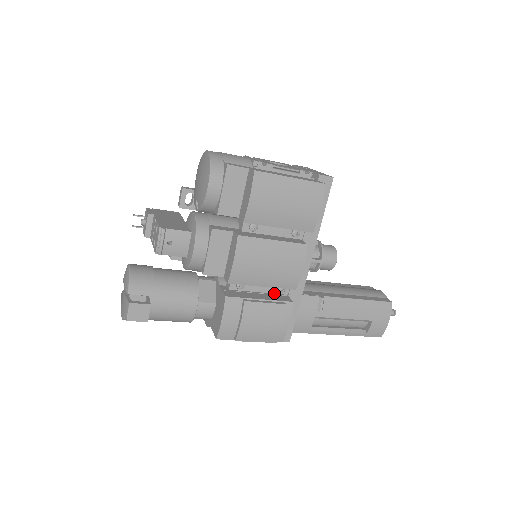
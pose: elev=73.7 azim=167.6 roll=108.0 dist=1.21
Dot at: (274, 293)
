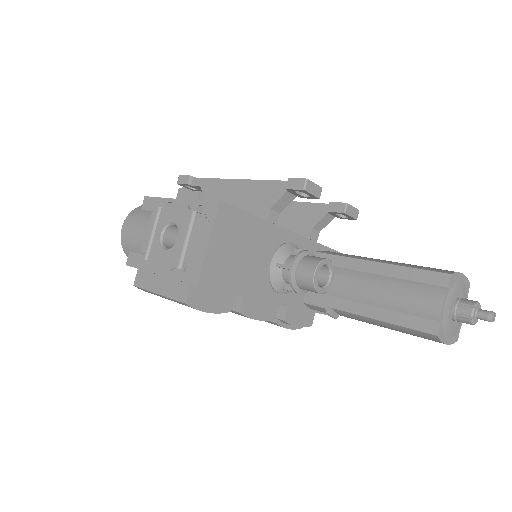
Dot at: occluded
